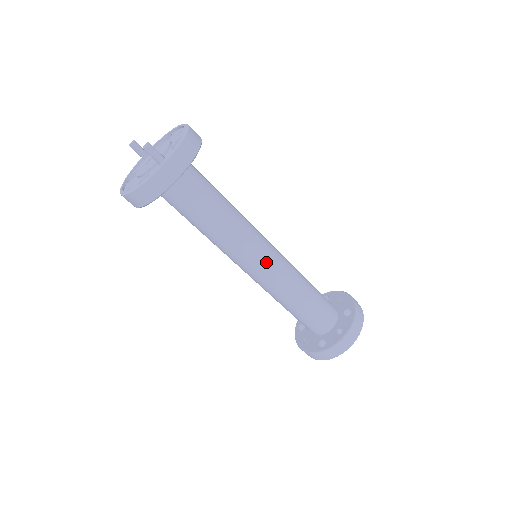
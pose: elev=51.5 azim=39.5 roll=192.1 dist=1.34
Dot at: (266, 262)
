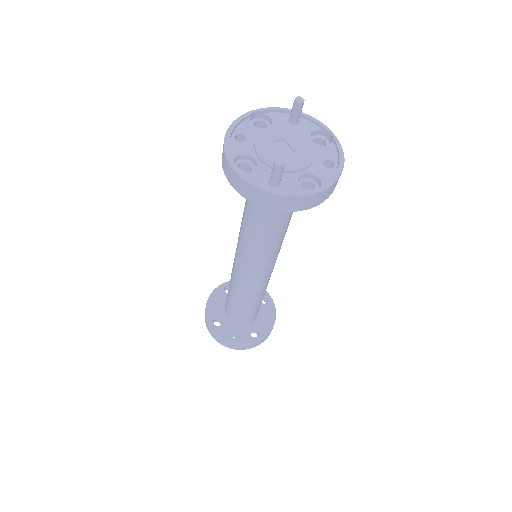
Dot at: (251, 274)
